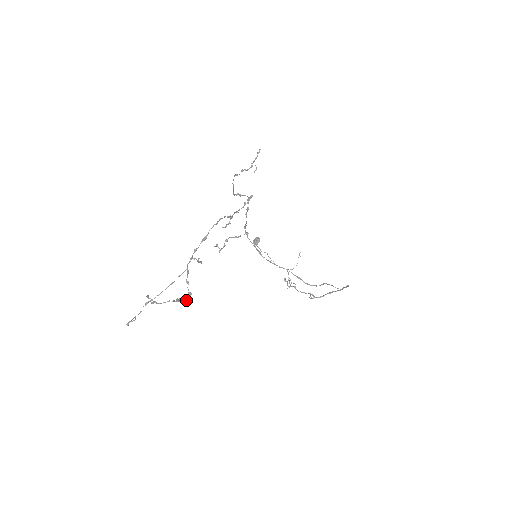
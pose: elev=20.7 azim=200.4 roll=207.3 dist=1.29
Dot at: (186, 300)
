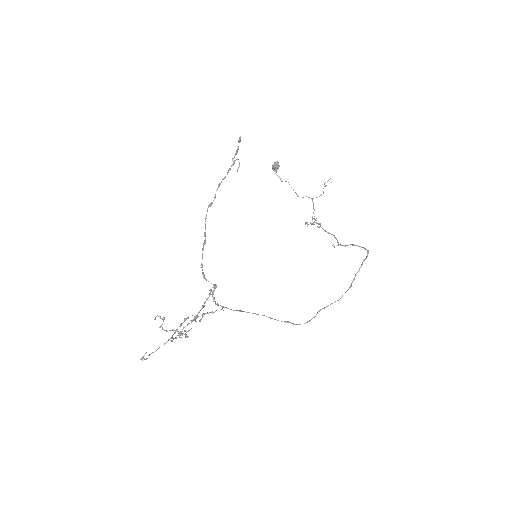
Dot at: occluded
